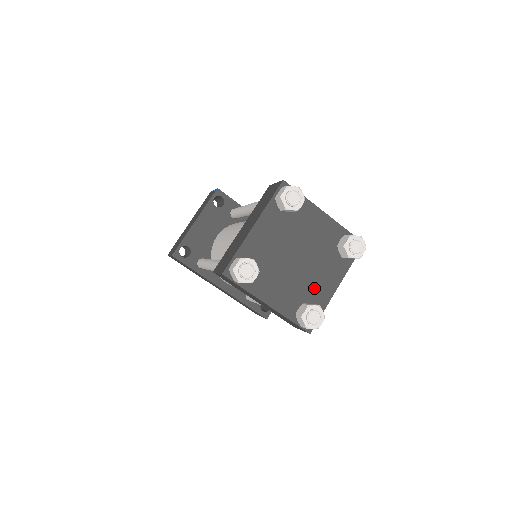
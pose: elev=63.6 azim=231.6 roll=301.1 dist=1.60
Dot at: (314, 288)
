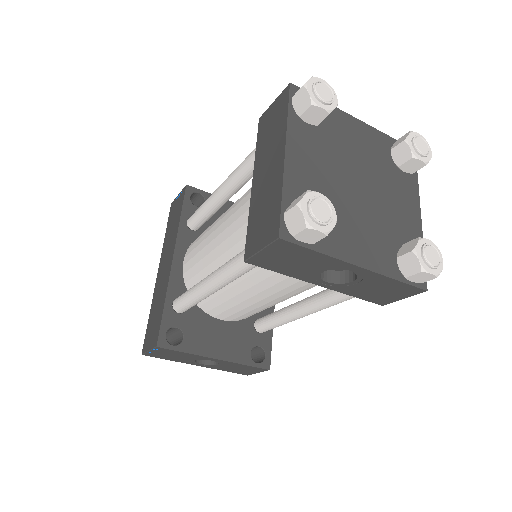
Dot at: (340, 225)
